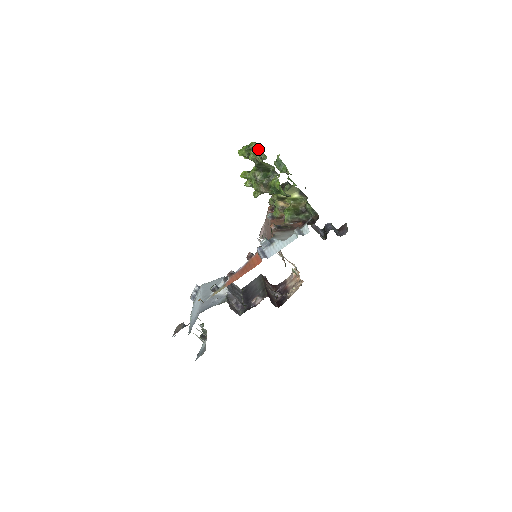
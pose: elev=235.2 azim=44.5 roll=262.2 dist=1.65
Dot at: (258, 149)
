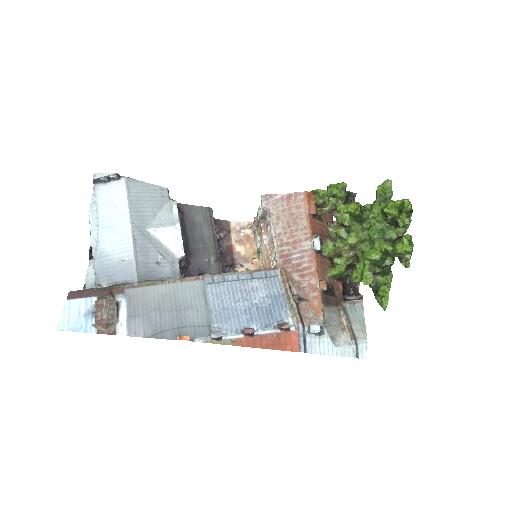
Dot at: (408, 224)
